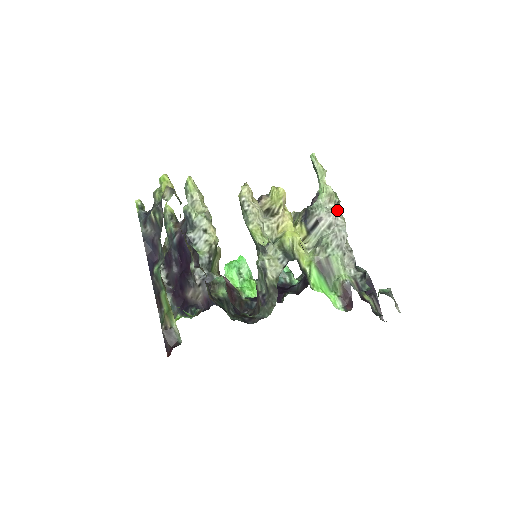
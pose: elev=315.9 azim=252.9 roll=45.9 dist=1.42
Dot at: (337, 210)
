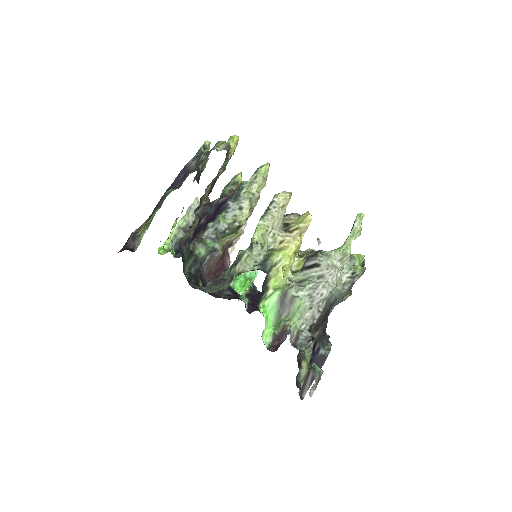
Dot at: (339, 271)
